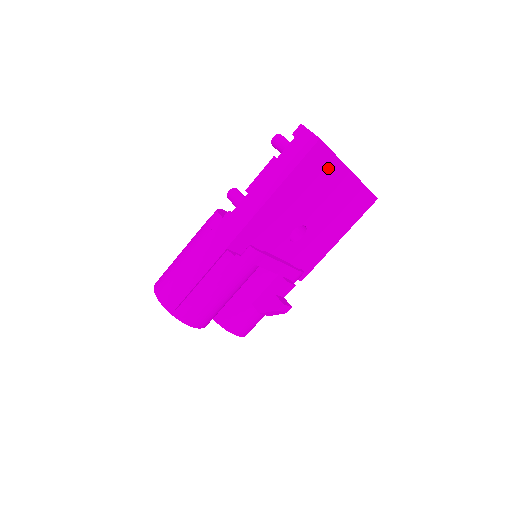
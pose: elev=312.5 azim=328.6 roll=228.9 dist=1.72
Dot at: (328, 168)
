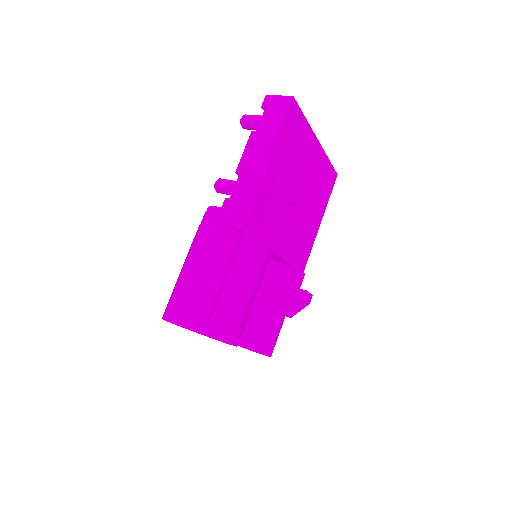
Dot at: (302, 133)
